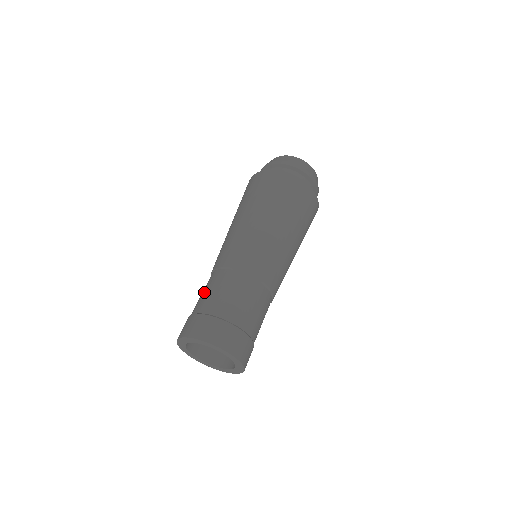
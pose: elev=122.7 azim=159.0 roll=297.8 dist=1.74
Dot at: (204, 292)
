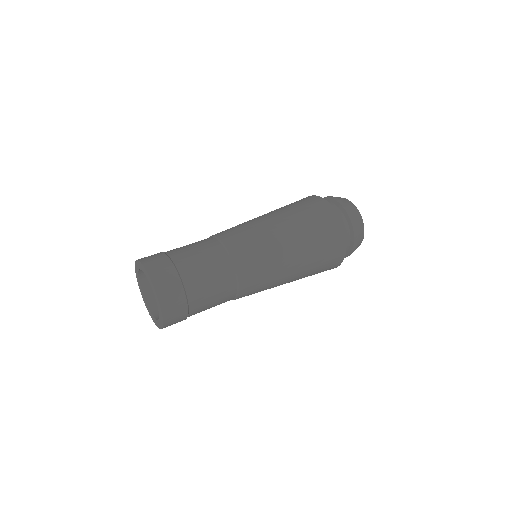
Dot at: occluded
